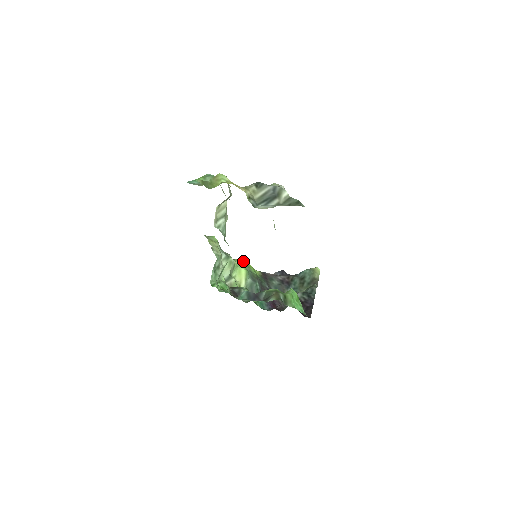
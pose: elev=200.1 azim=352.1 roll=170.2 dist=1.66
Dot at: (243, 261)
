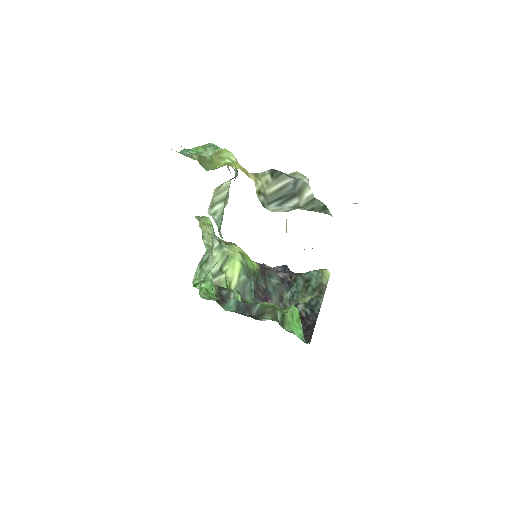
Dot at: (240, 249)
